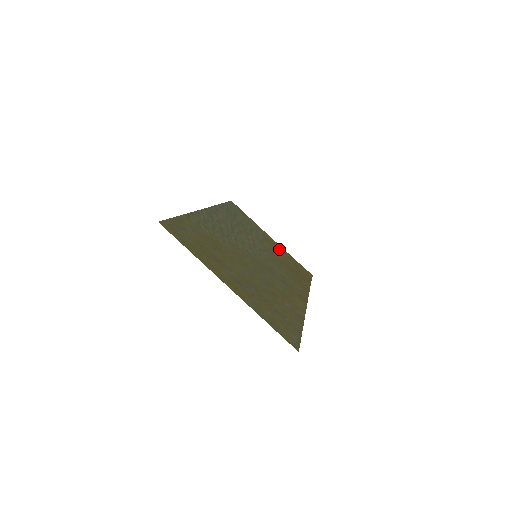
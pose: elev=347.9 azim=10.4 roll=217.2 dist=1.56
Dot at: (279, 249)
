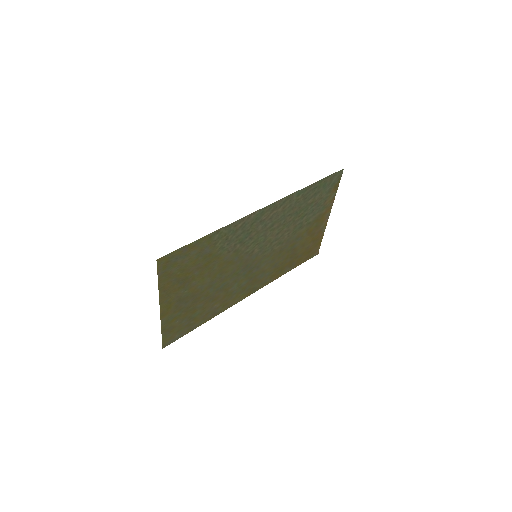
Dot at: (316, 230)
